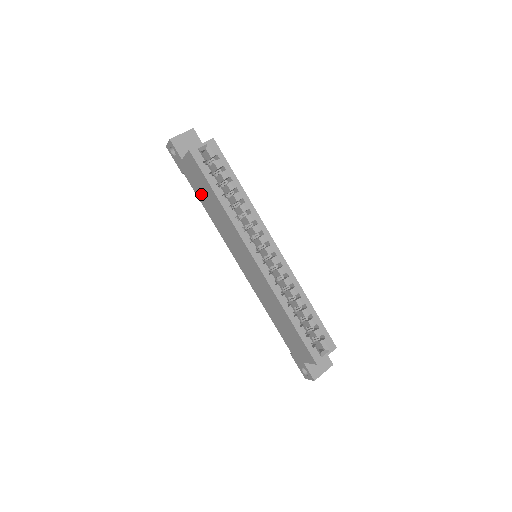
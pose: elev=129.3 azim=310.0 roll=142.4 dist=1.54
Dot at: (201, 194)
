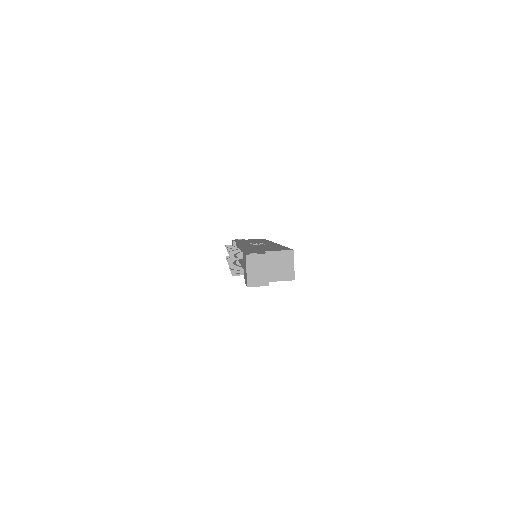
Dot at: occluded
